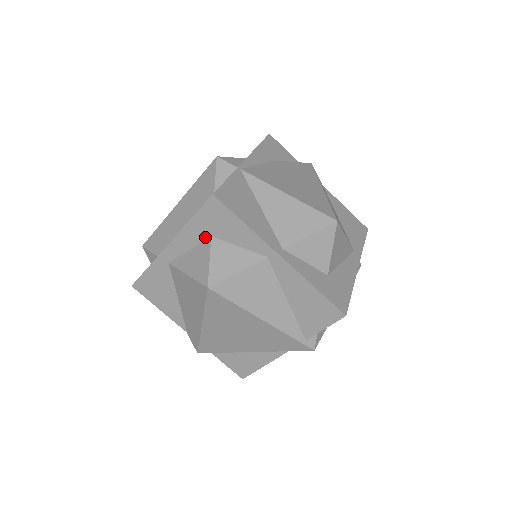
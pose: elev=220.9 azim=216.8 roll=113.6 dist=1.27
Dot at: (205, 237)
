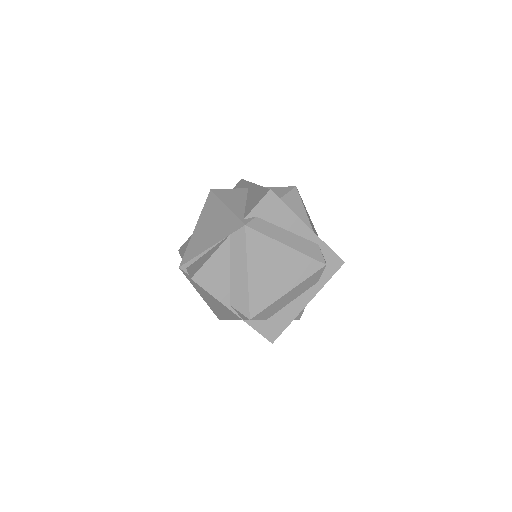
Dot at: occluded
